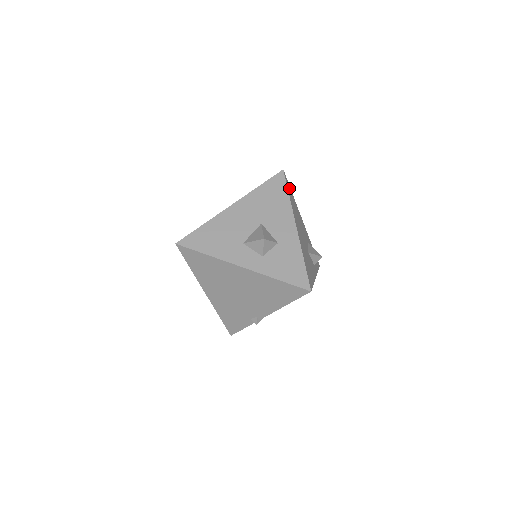
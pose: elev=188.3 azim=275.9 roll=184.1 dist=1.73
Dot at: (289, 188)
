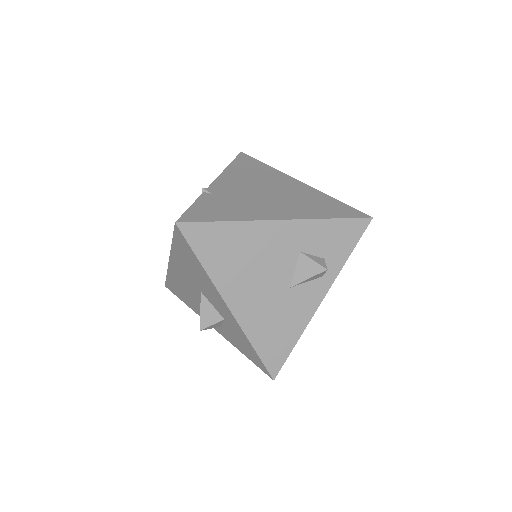
Dot at: (205, 233)
